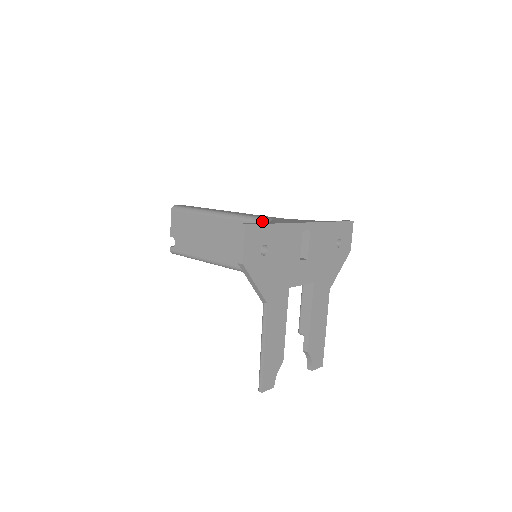
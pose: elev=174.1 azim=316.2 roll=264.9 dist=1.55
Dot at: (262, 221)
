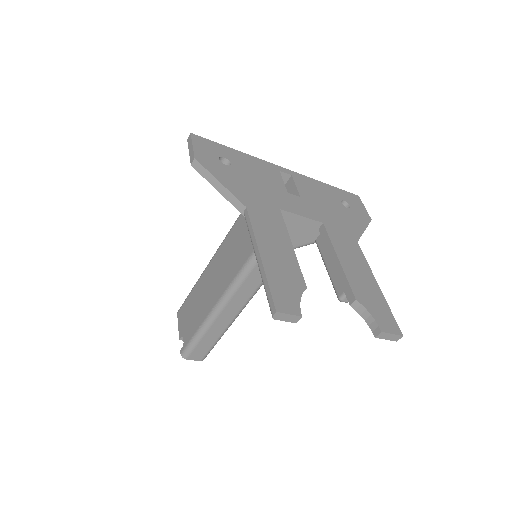
Dot at: occluded
